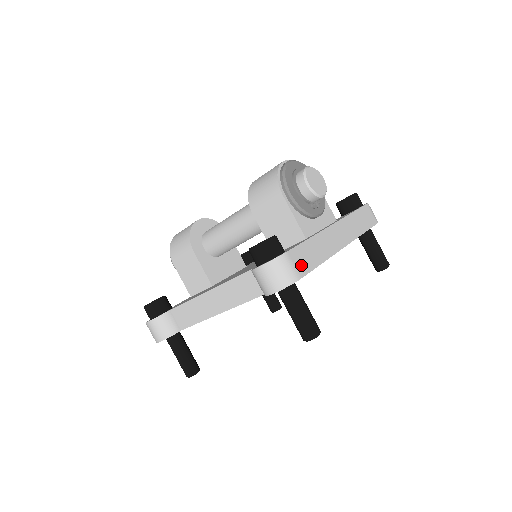
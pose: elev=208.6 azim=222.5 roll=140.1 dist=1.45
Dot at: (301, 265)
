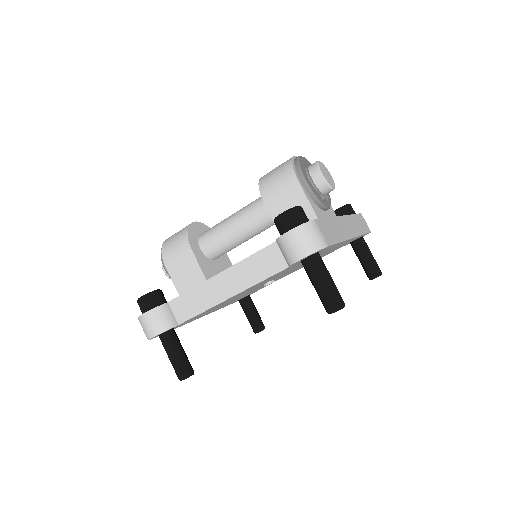
Dot at: (326, 235)
